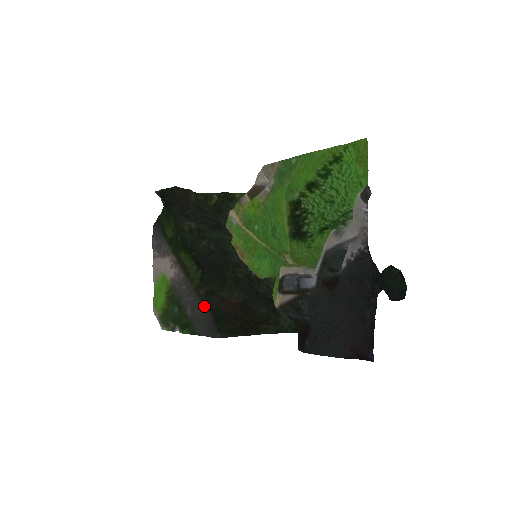
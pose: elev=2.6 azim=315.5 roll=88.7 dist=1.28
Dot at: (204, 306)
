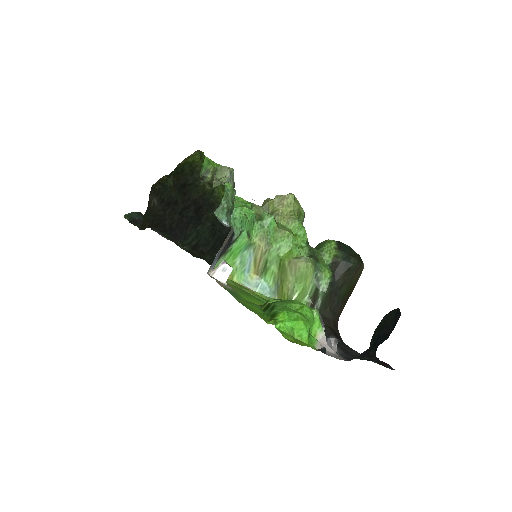
Dot at: occluded
